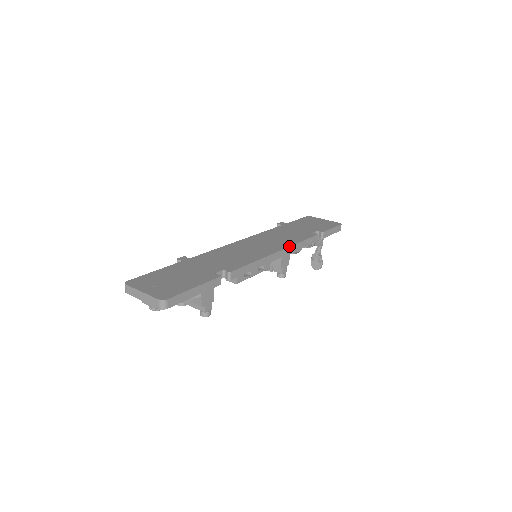
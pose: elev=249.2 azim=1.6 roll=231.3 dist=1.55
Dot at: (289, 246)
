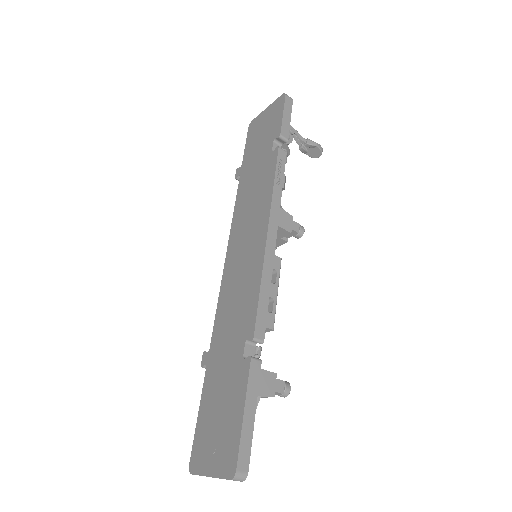
Dot at: (269, 210)
